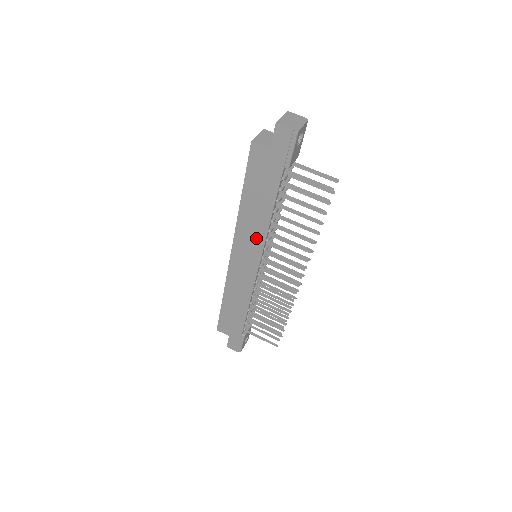
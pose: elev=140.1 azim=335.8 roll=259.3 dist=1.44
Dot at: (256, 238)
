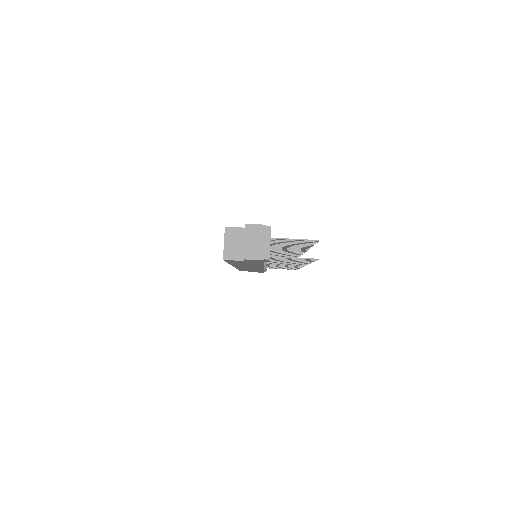
Dot at: occluded
